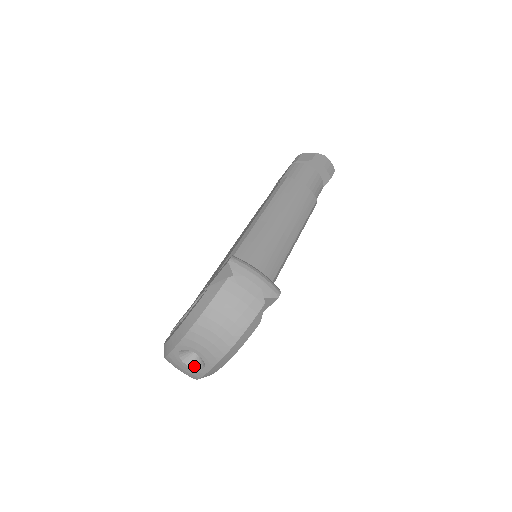
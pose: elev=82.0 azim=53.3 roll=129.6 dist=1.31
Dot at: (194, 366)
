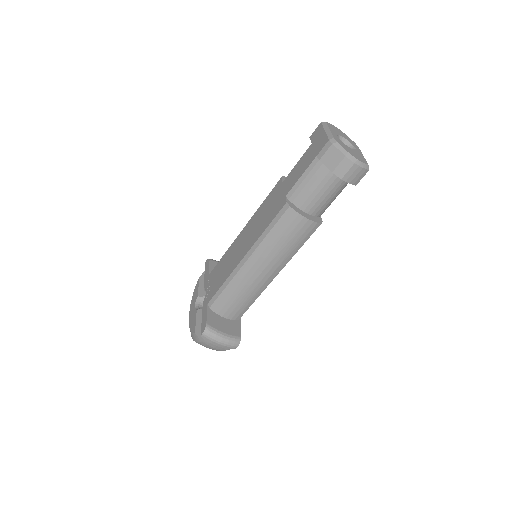
Dot at: occluded
